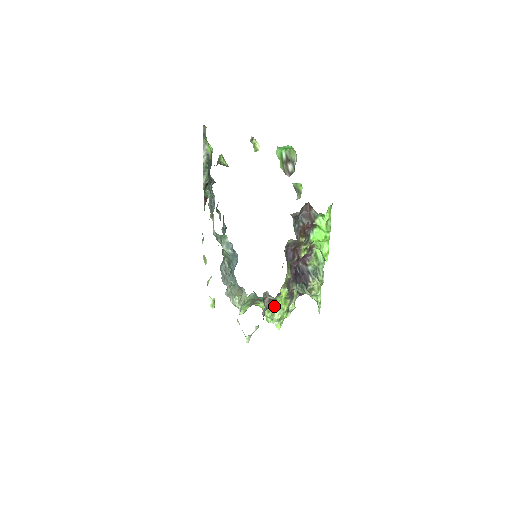
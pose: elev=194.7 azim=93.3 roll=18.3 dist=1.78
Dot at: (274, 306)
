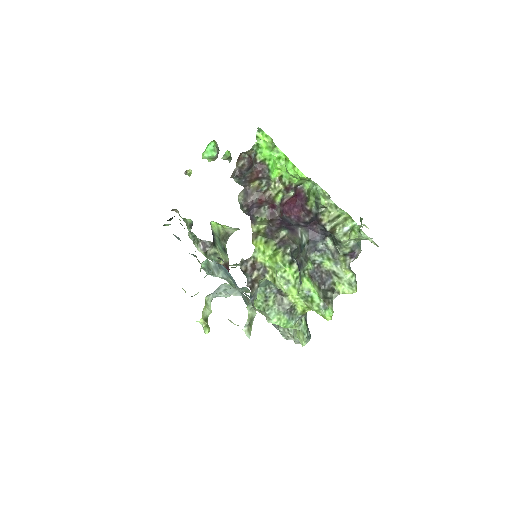
Dot at: (268, 271)
